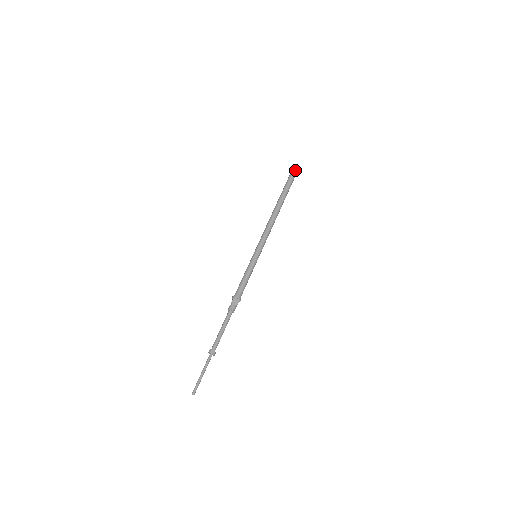
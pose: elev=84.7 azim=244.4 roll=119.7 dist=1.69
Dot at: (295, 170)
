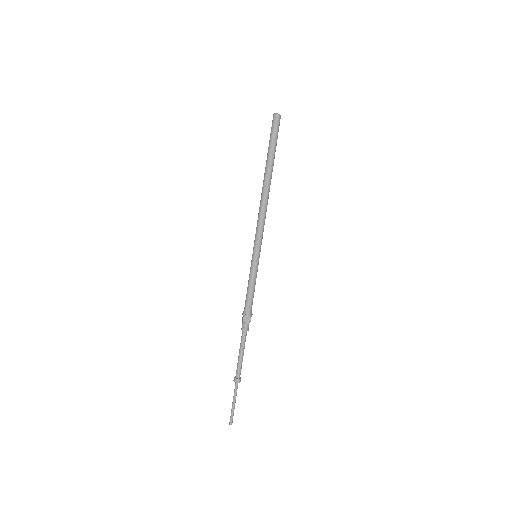
Dot at: (277, 118)
